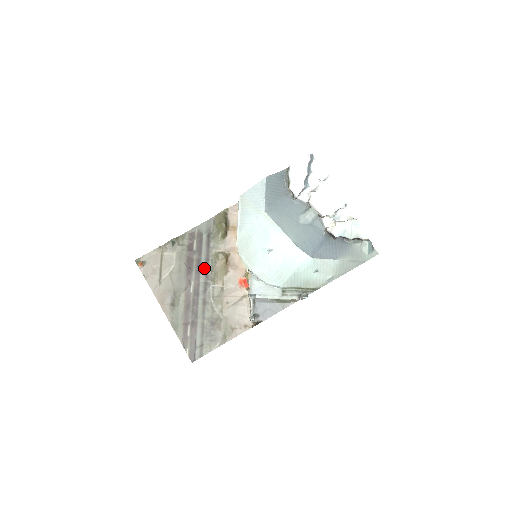
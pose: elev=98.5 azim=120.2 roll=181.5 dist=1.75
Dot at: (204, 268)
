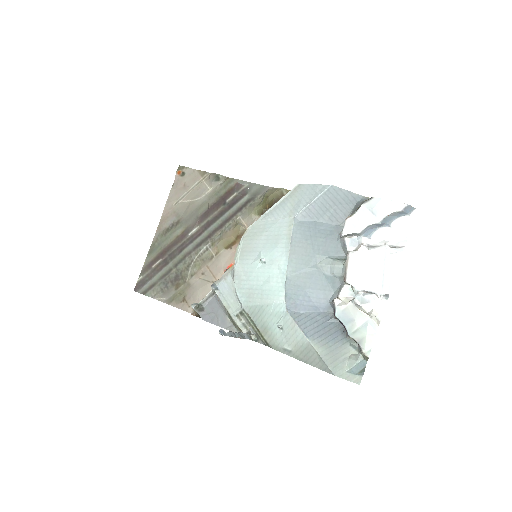
Dot at: (218, 225)
